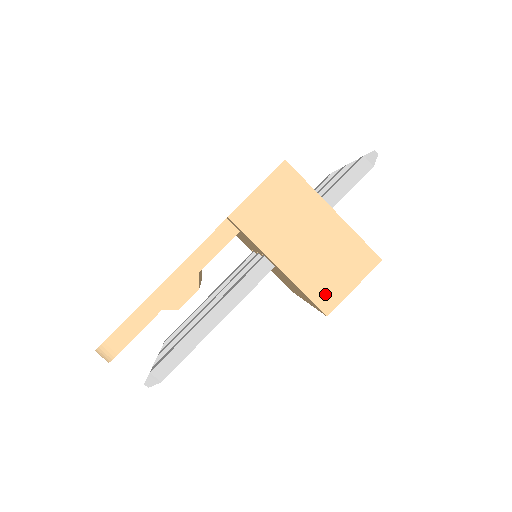
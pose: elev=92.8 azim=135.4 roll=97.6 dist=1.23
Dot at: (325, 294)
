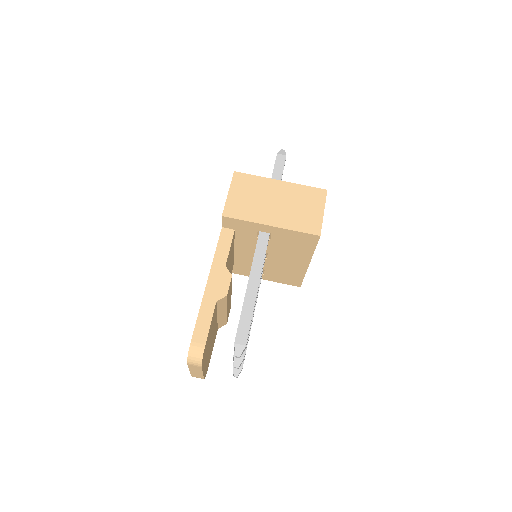
Dot at: (309, 225)
